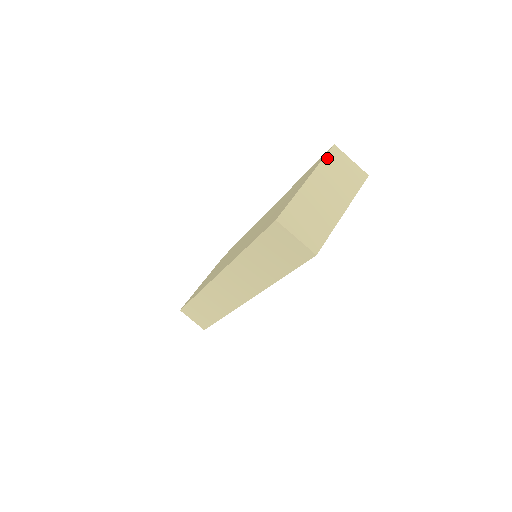
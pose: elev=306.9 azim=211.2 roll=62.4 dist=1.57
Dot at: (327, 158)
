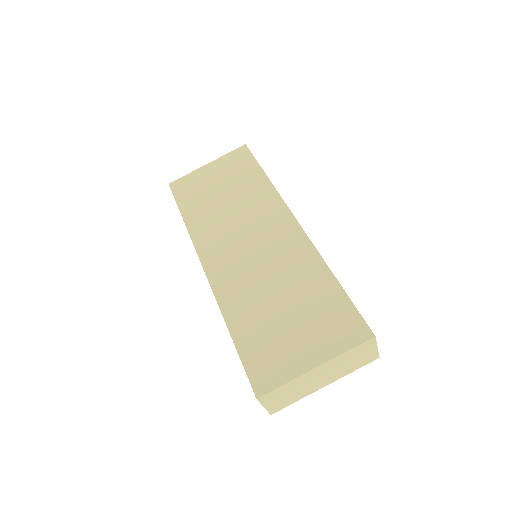
Dot at: (355, 349)
